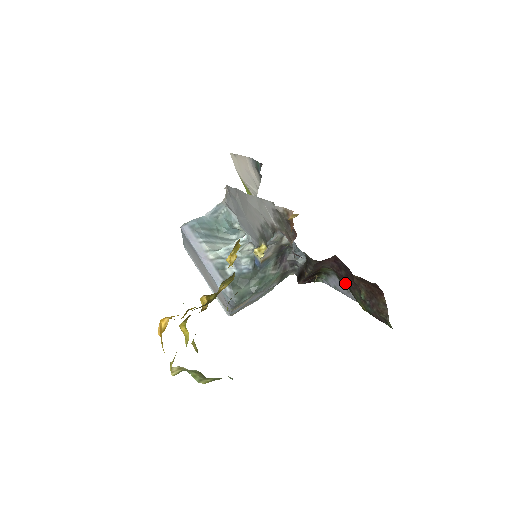
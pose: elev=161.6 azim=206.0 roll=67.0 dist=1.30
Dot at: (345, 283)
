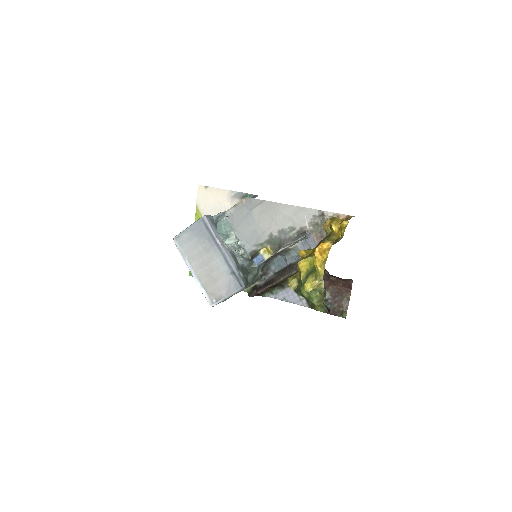
Dot at: occluded
